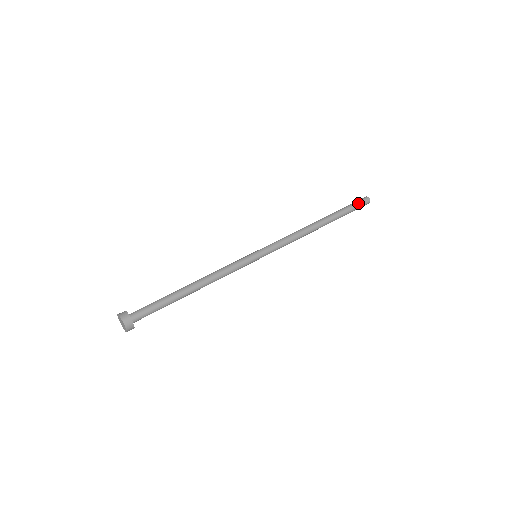
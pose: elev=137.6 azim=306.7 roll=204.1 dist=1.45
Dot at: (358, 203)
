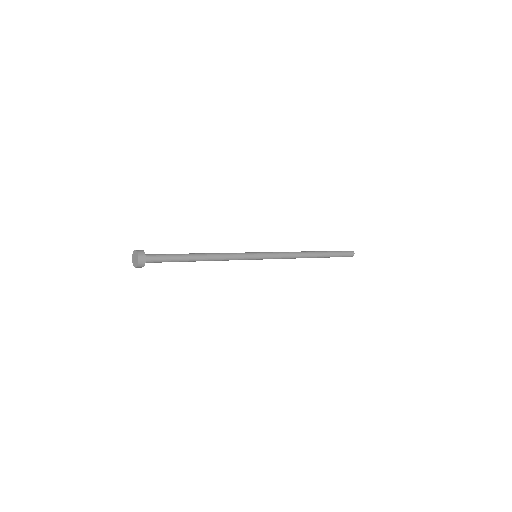
Dot at: (345, 253)
